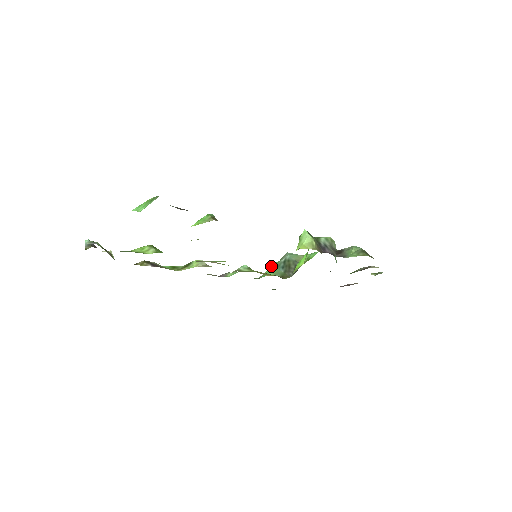
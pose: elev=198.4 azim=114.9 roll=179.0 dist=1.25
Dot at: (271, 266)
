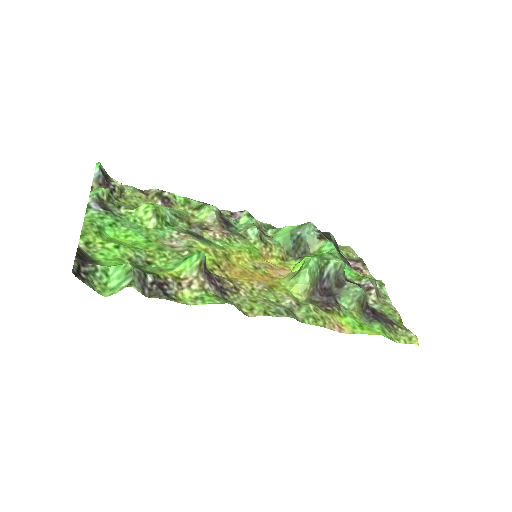
Dot at: (287, 228)
